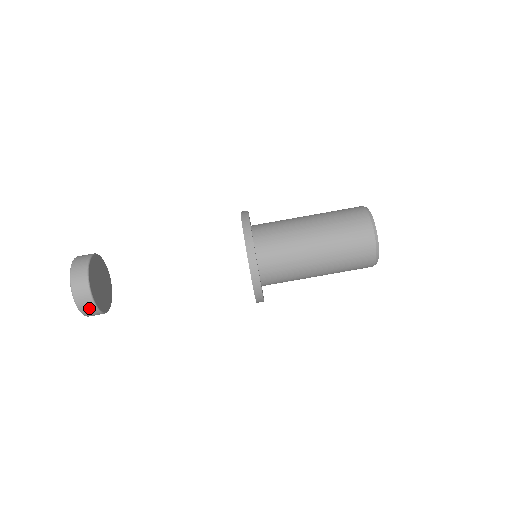
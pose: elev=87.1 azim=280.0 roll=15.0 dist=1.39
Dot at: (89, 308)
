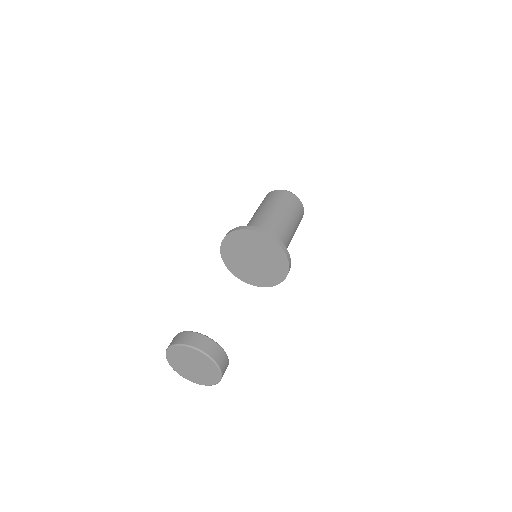
Dot at: occluded
